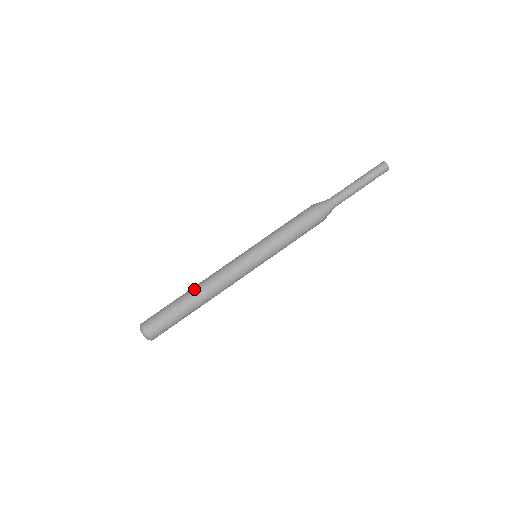
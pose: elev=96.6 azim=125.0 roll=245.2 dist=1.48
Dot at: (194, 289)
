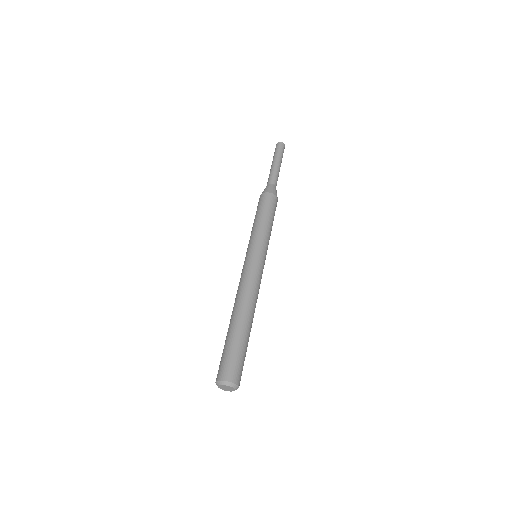
Dot at: (231, 315)
